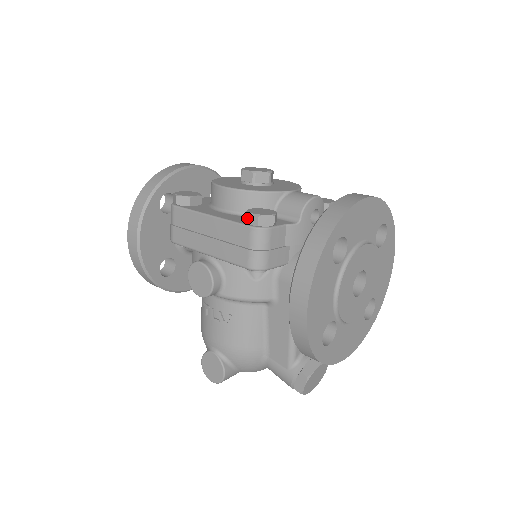
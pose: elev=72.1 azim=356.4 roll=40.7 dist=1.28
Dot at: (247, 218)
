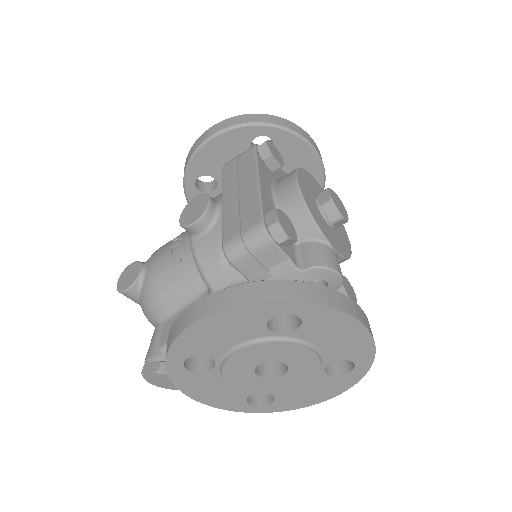
Dot at: (271, 213)
